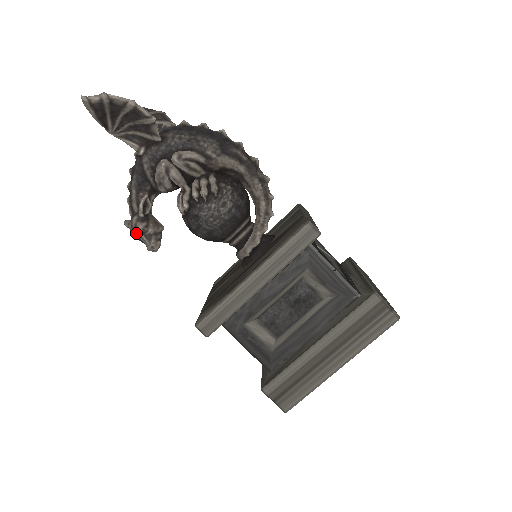
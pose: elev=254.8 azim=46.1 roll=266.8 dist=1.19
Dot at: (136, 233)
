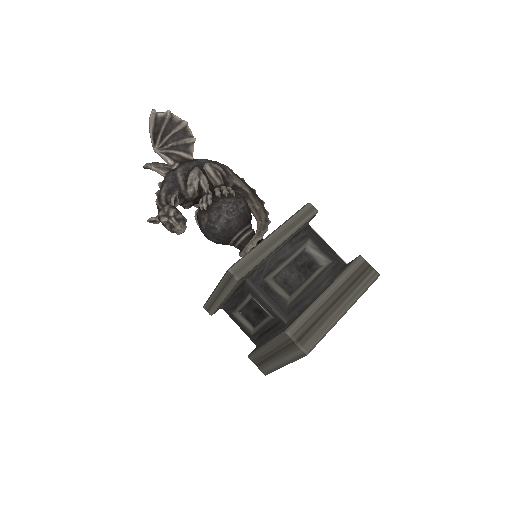
Dot at: (167, 216)
